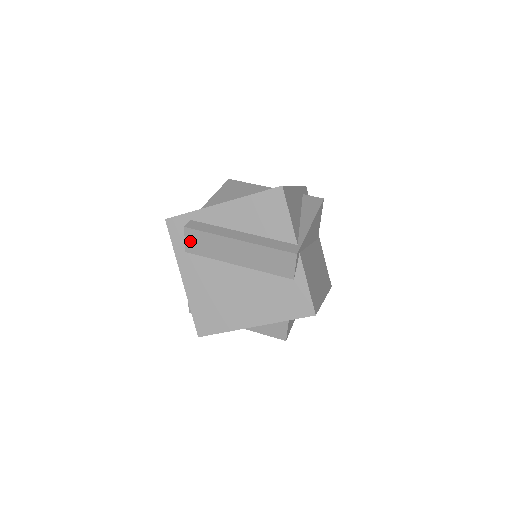
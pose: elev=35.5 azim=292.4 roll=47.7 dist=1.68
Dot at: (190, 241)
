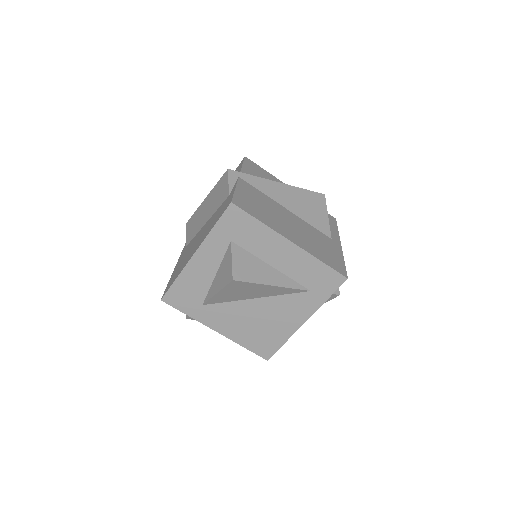
Dot at: (188, 233)
